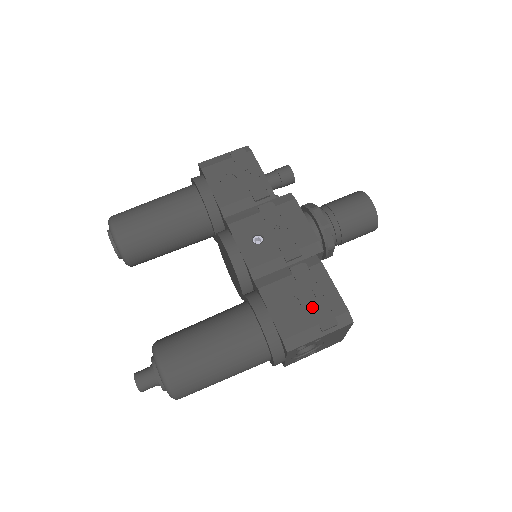
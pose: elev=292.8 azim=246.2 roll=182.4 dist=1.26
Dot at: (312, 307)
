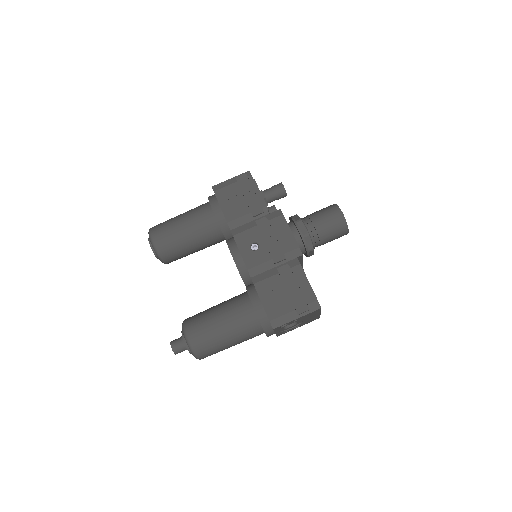
Dot at: (291, 297)
